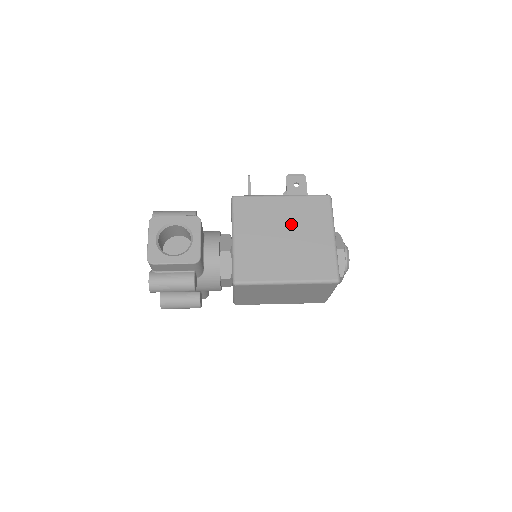
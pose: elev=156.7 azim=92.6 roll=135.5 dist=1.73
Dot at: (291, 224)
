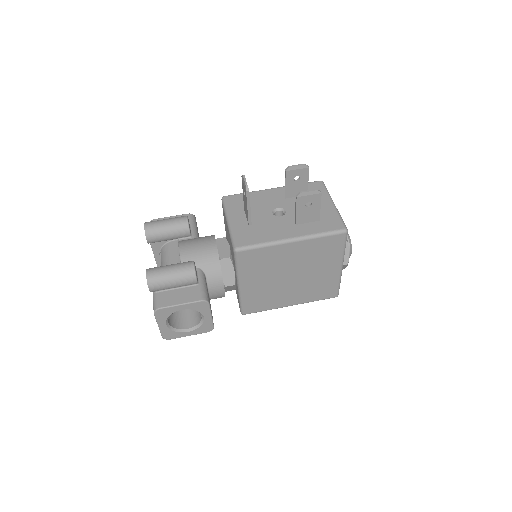
Dot at: (300, 265)
